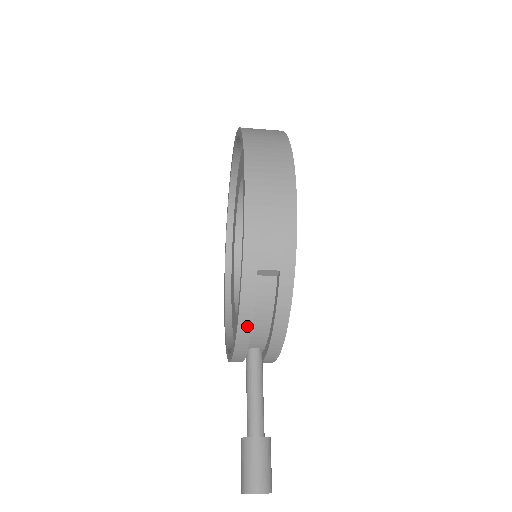
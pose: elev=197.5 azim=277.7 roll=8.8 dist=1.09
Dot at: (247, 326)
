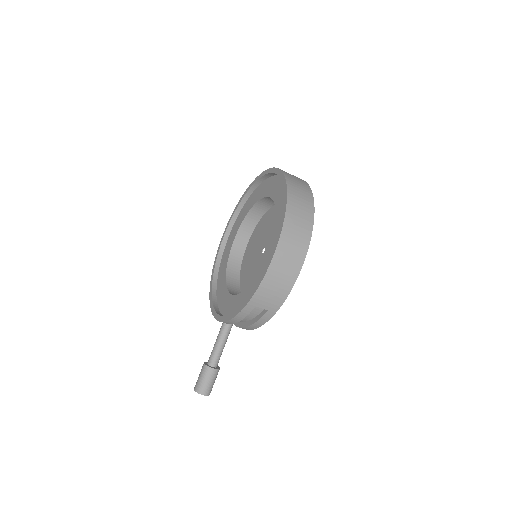
Dot at: (235, 322)
